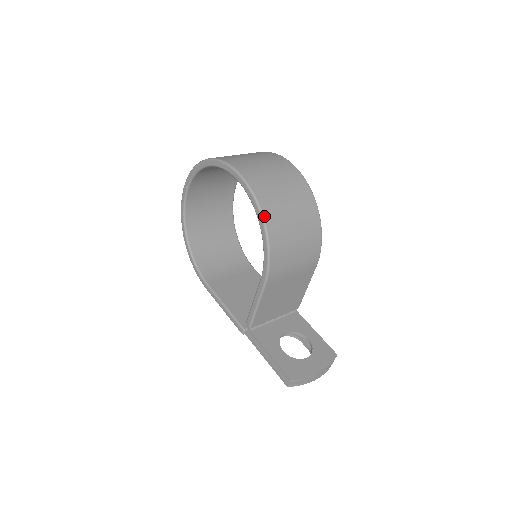
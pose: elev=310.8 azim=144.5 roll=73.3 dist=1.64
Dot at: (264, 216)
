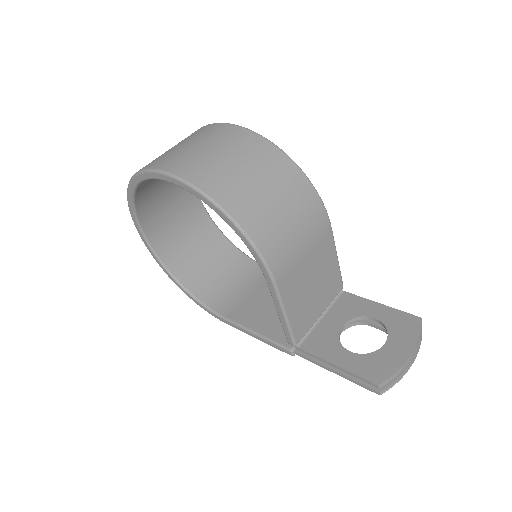
Dot at: (220, 205)
